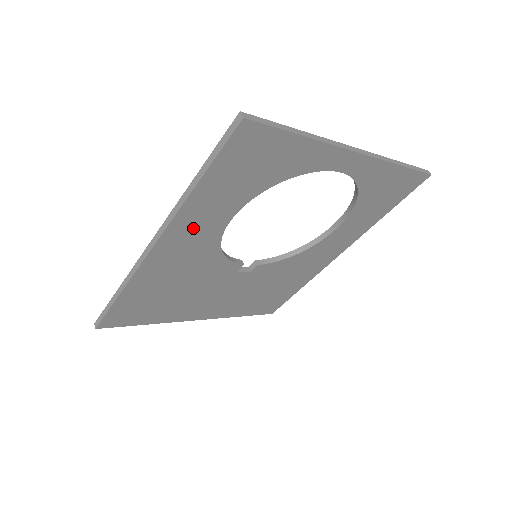
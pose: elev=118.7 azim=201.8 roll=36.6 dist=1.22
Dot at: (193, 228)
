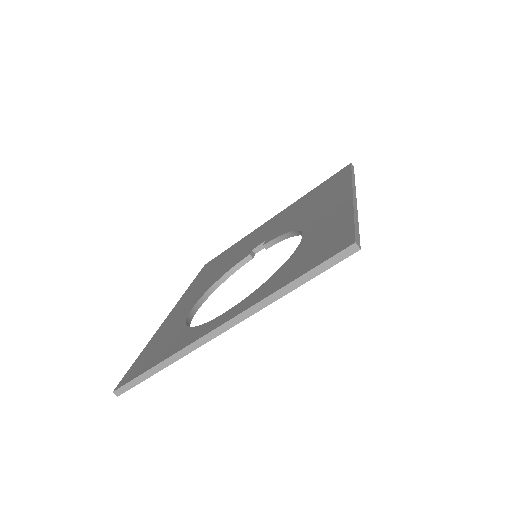
Dot at: occluded
